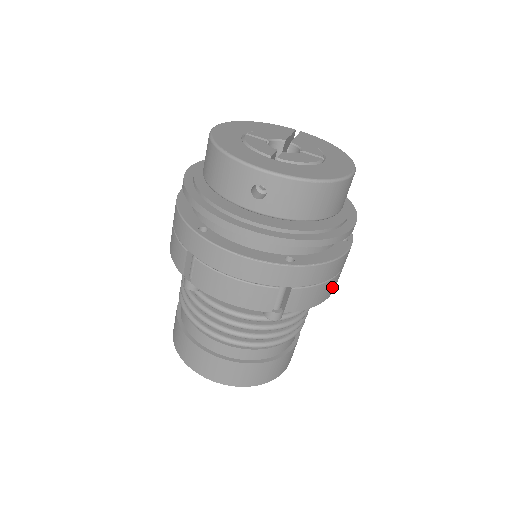
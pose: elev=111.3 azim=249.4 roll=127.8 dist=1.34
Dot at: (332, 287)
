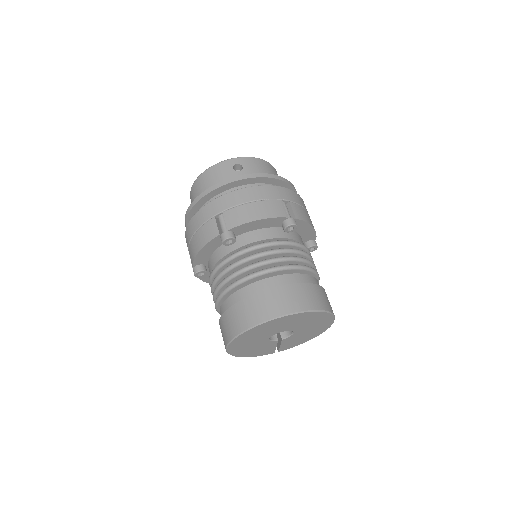
Dot at: occluded
